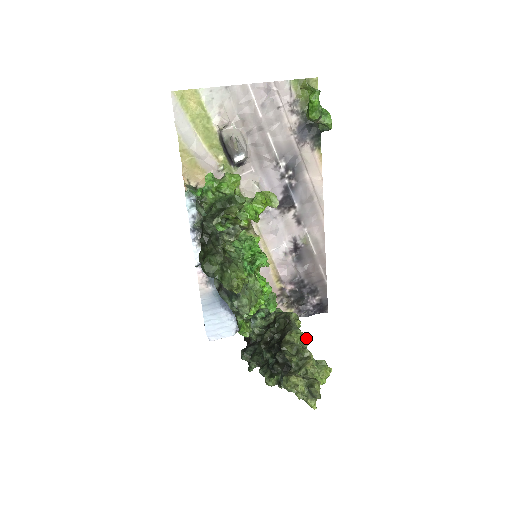
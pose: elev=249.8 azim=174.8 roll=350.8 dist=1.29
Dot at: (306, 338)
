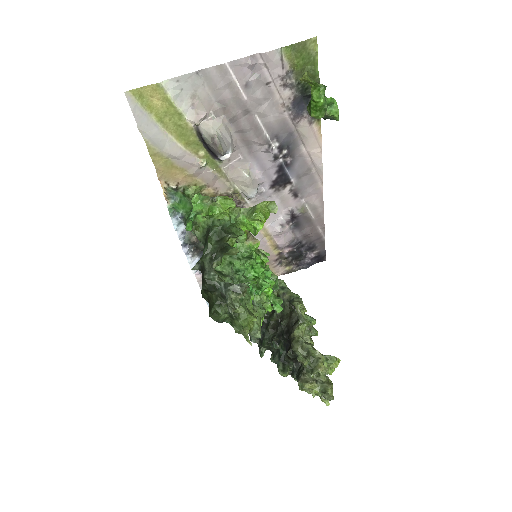
Dot at: (312, 320)
